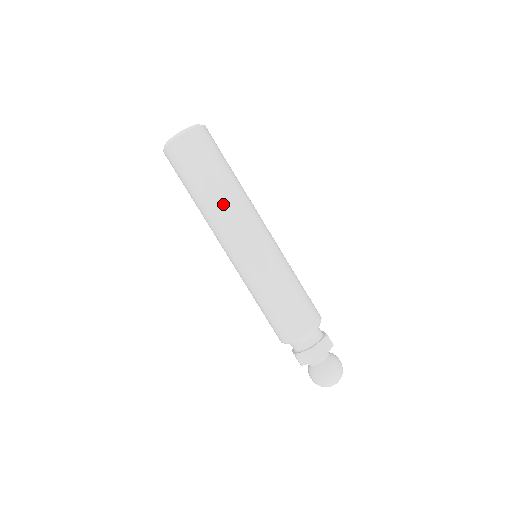
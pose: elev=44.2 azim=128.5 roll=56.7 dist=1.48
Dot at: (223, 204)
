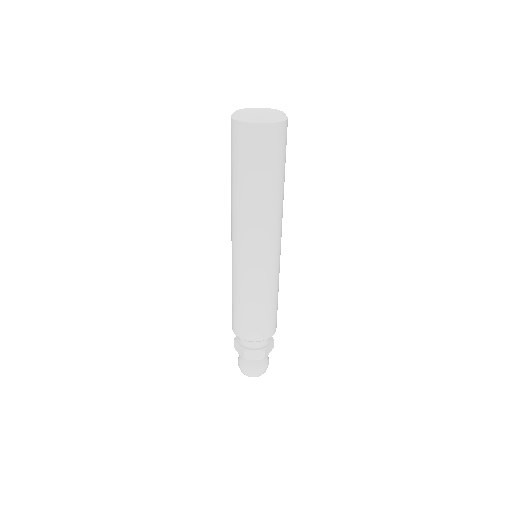
Dot at: (269, 209)
